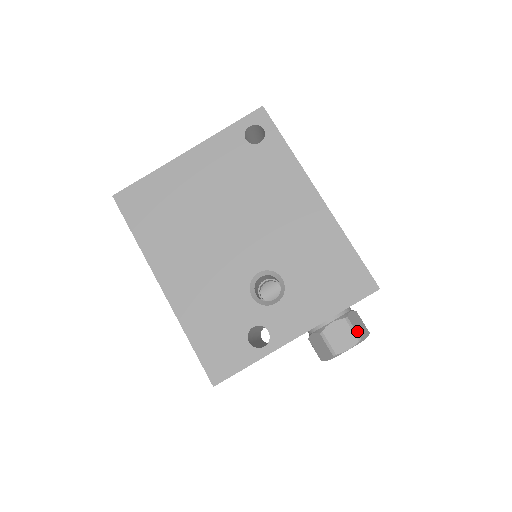
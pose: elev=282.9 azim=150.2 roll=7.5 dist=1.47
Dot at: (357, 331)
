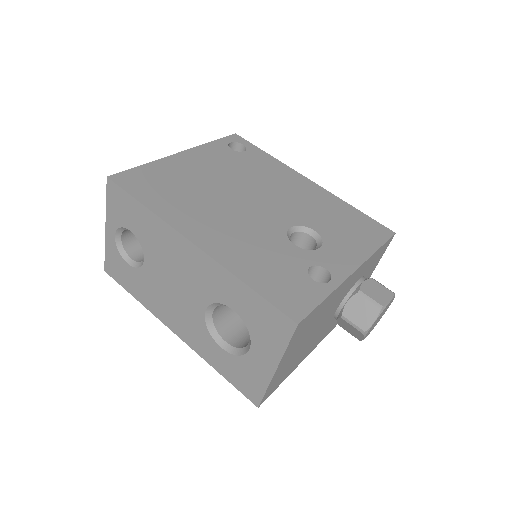
Dot at: (386, 288)
